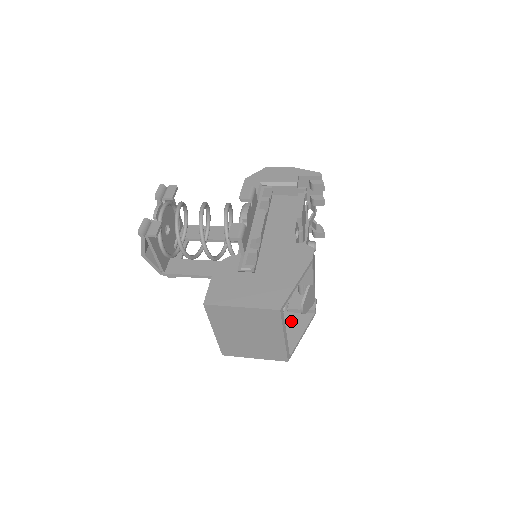
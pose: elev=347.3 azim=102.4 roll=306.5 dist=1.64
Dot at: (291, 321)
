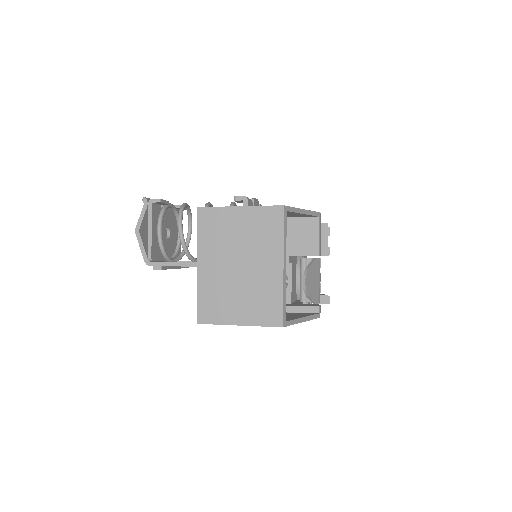
Dot at: (289, 314)
